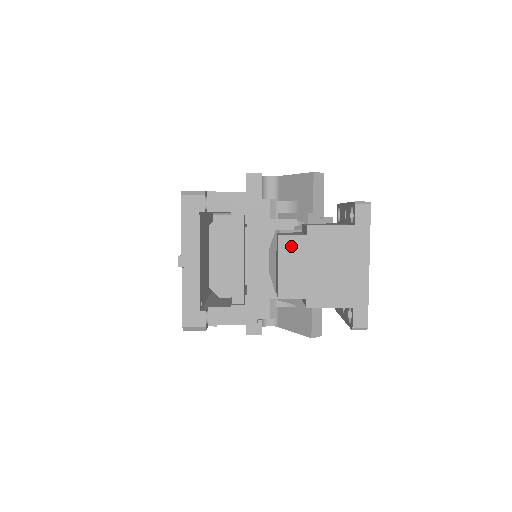
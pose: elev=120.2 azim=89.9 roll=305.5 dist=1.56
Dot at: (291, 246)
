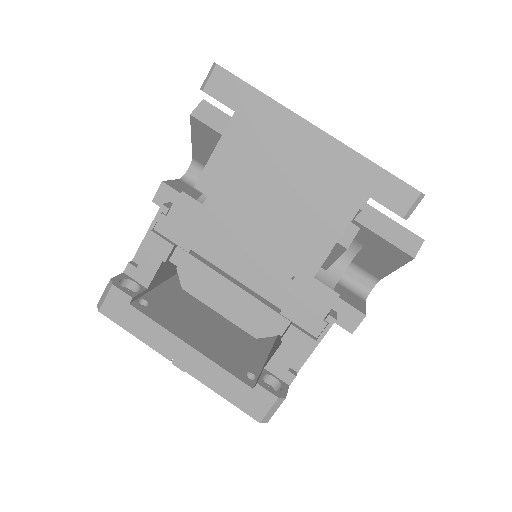
Dot at: (210, 231)
